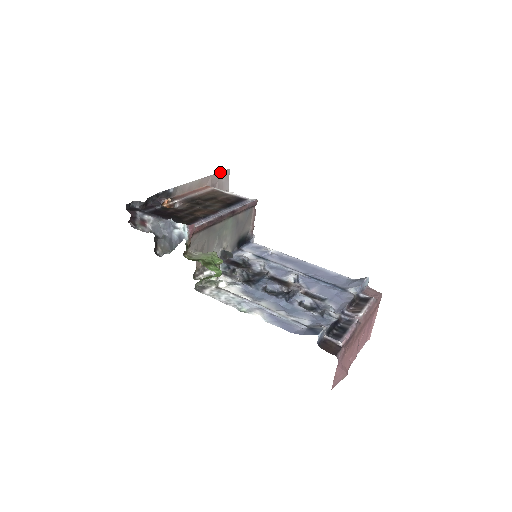
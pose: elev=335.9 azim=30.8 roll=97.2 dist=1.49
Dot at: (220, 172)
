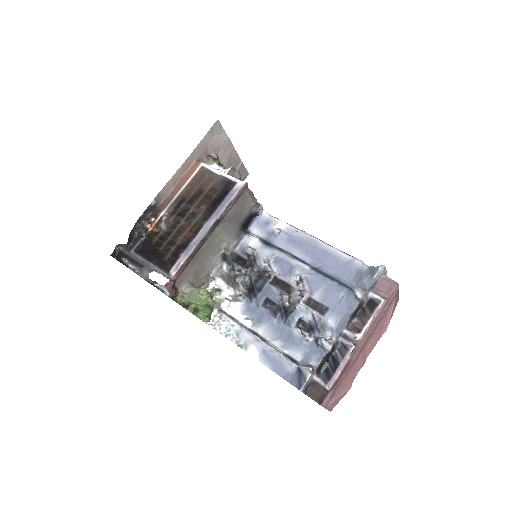
Dot at: (206, 134)
